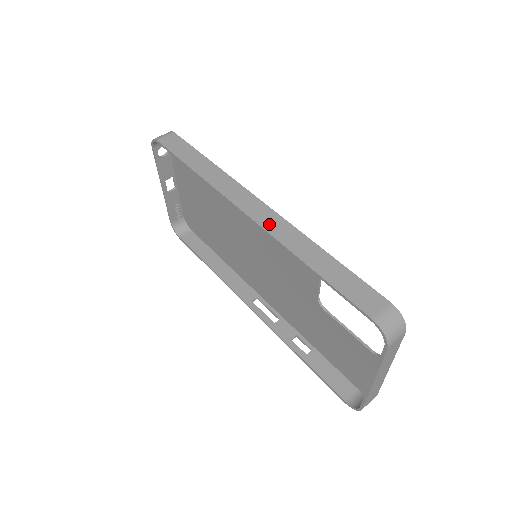
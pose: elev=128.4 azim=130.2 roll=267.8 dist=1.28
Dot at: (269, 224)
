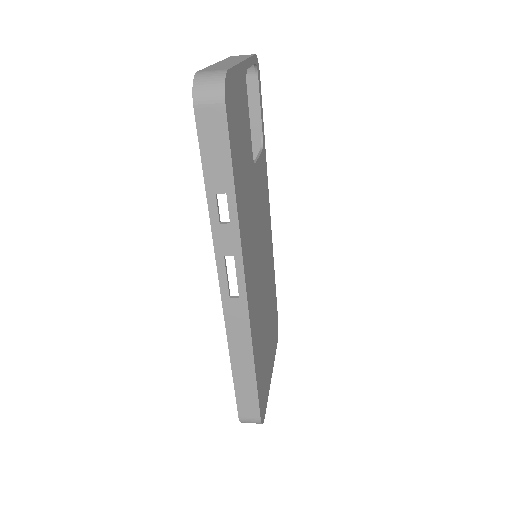
Dot at: occluded
